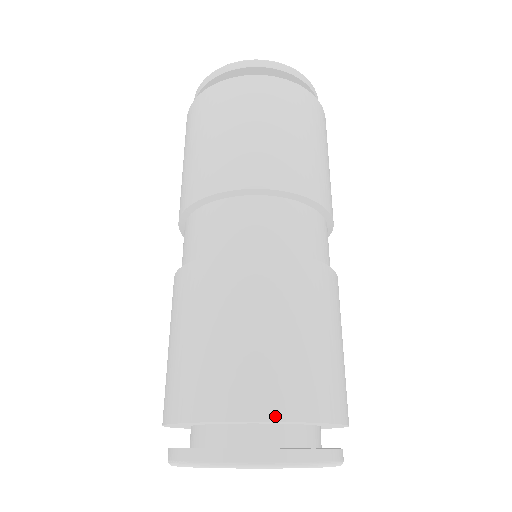
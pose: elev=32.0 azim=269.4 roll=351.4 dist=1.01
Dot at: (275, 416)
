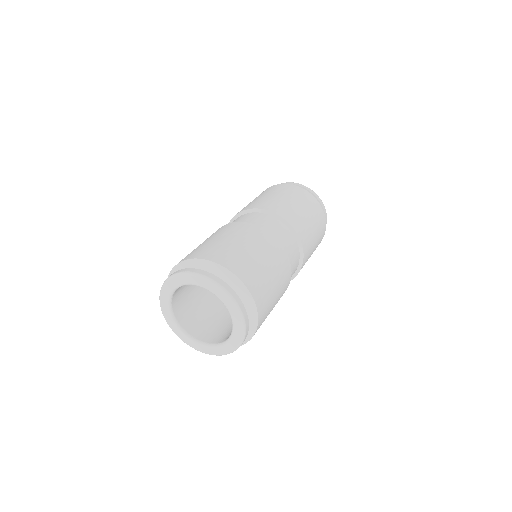
Dot at: (247, 285)
